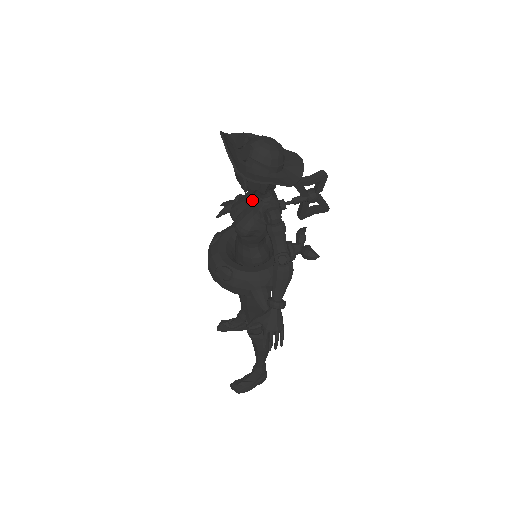
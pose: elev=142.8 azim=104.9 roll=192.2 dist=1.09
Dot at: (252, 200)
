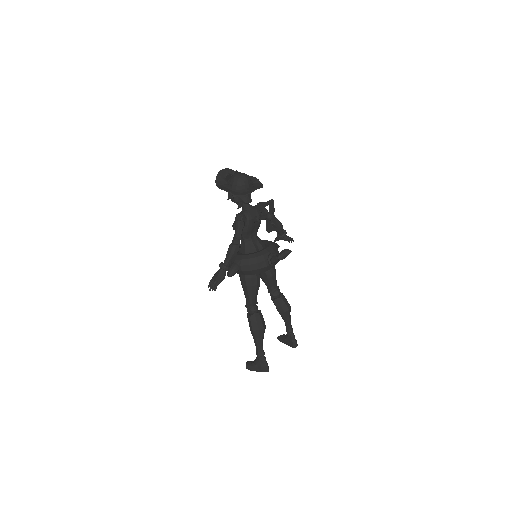
Dot at: occluded
